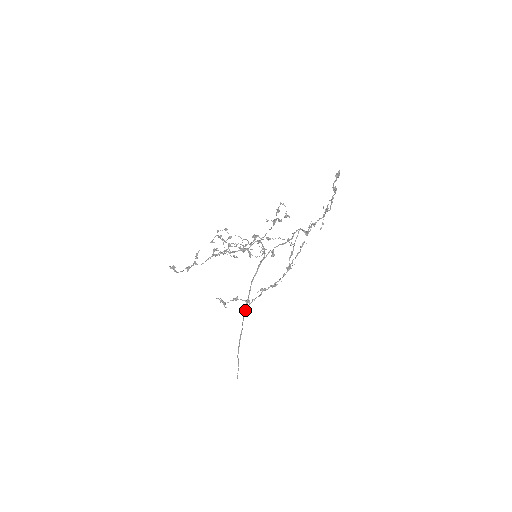
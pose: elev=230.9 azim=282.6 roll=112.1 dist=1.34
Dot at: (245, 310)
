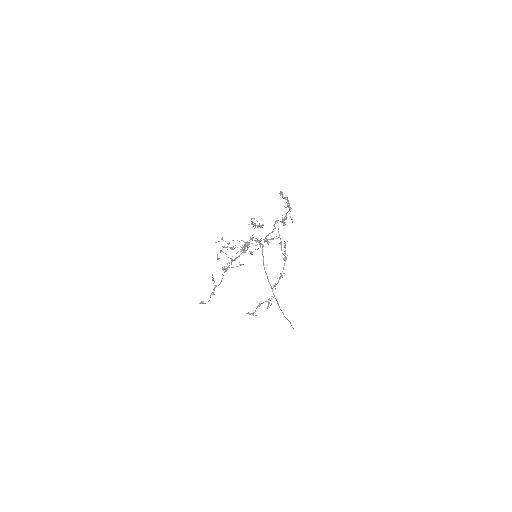
Dot at: (271, 288)
